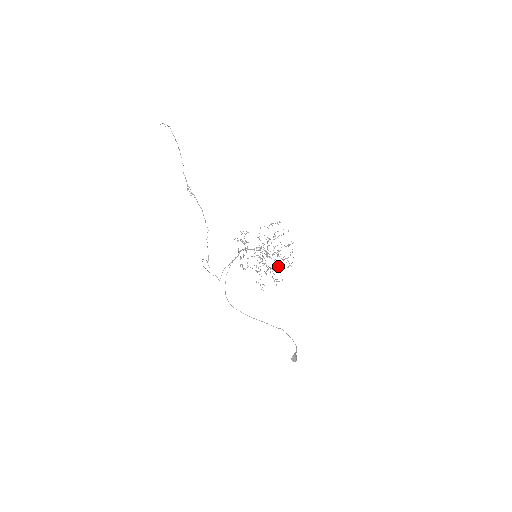
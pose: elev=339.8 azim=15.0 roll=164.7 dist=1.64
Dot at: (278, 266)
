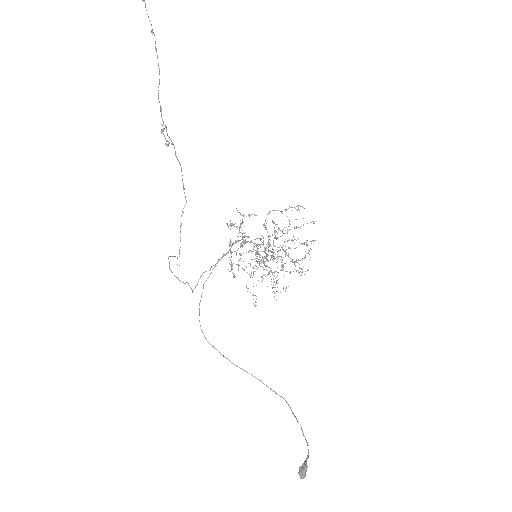
Dot at: occluded
